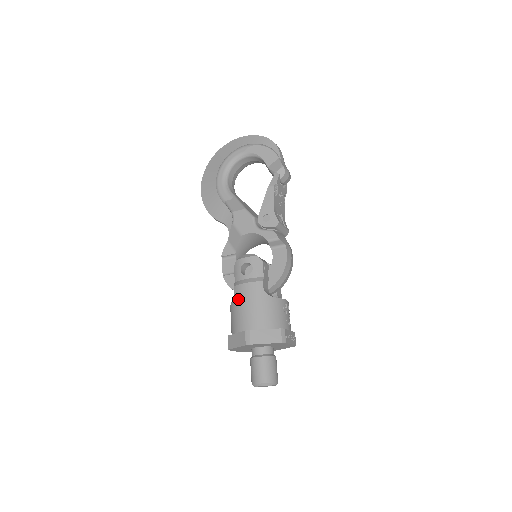
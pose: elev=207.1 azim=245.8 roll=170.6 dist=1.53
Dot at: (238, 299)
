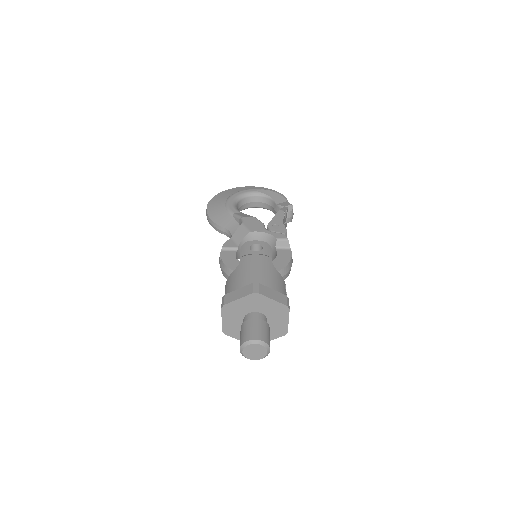
Dot at: (245, 264)
